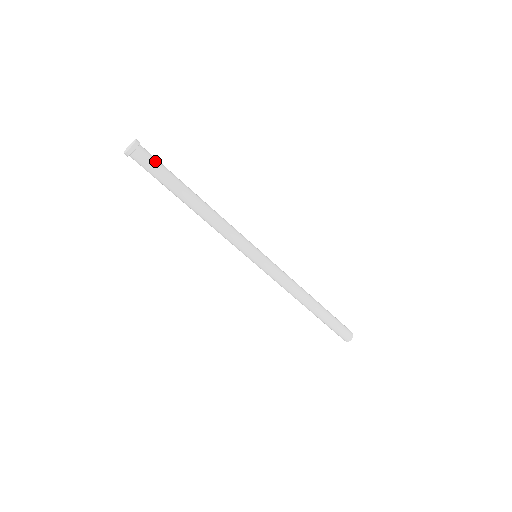
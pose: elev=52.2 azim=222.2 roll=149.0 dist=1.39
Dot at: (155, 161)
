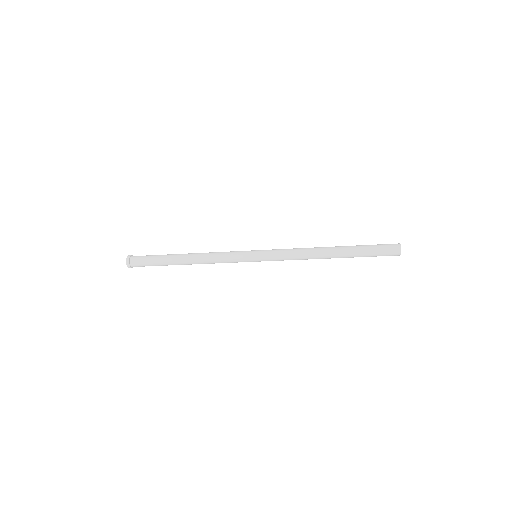
Dot at: (144, 263)
